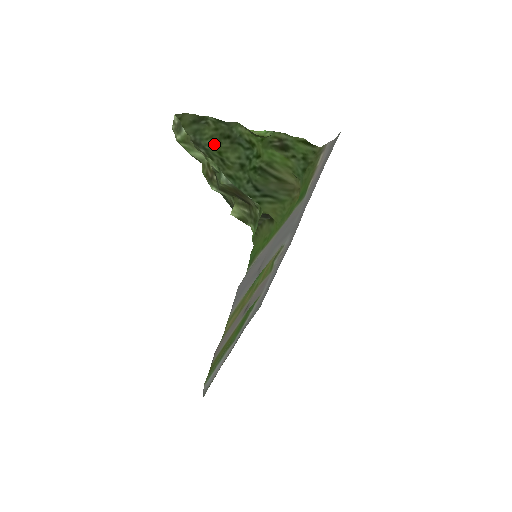
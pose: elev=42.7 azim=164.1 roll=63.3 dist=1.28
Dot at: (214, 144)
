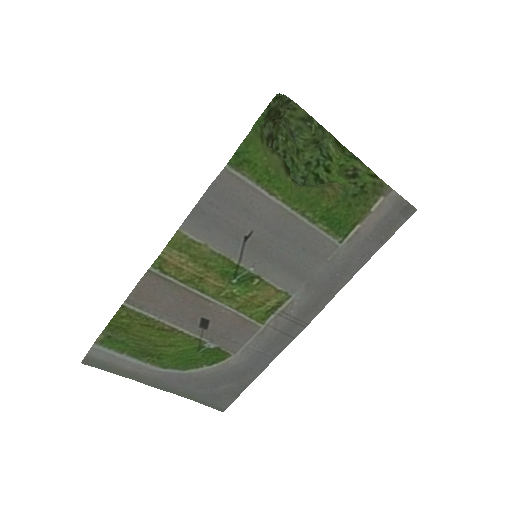
Dot at: (304, 145)
